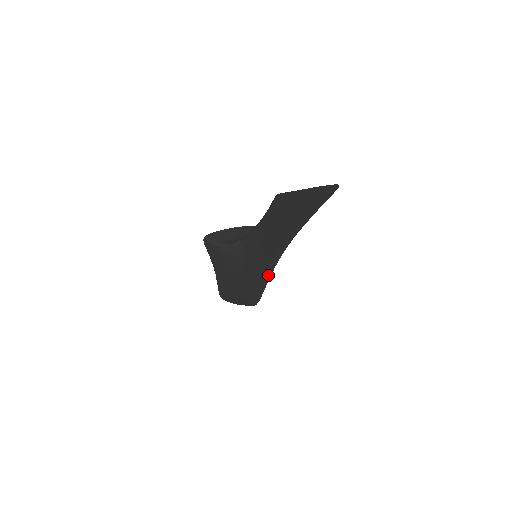
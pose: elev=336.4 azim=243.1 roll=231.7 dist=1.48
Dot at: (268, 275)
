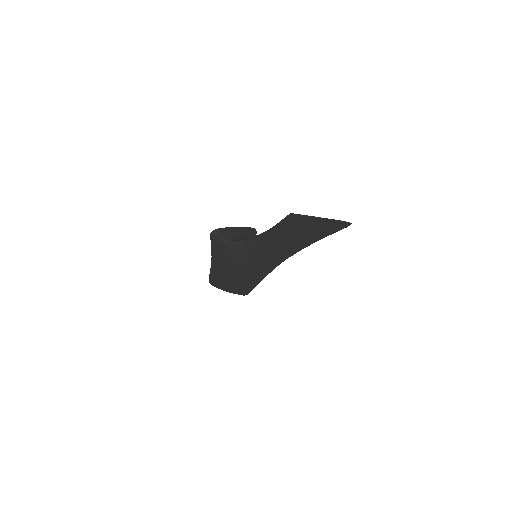
Dot at: (266, 274)
